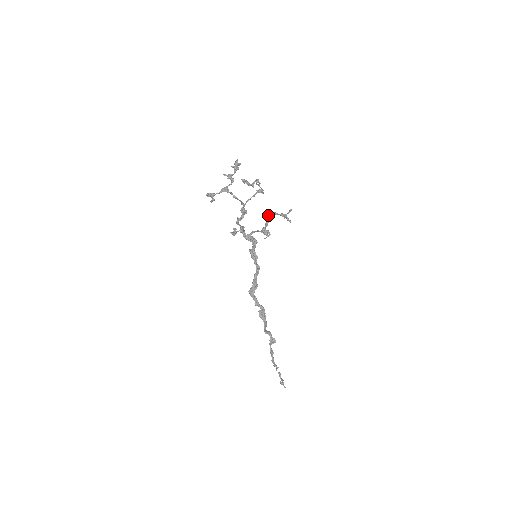
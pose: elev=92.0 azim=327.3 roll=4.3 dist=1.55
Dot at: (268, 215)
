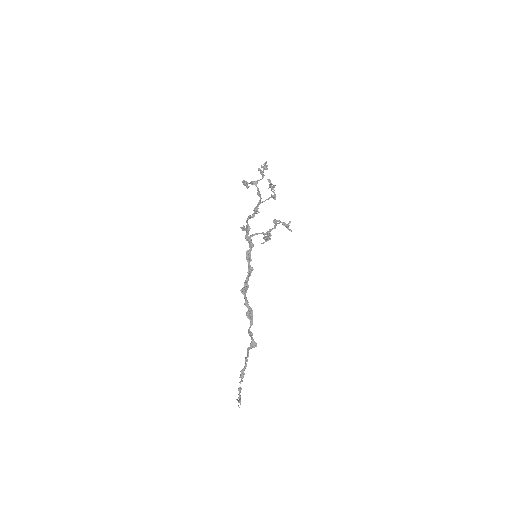
Dot at: (274, 220)
